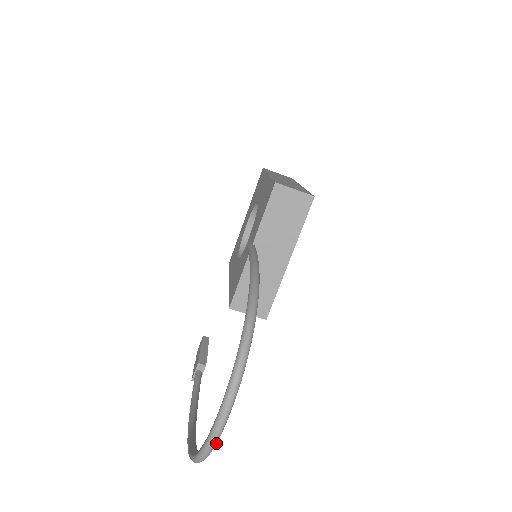
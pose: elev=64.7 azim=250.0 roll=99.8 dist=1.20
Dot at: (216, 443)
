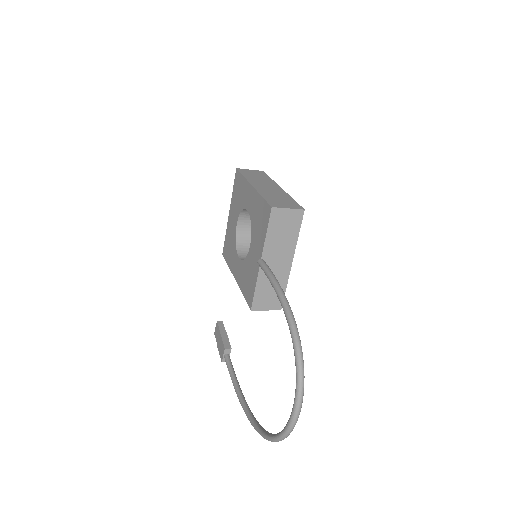
Dot at: (291, 431)
